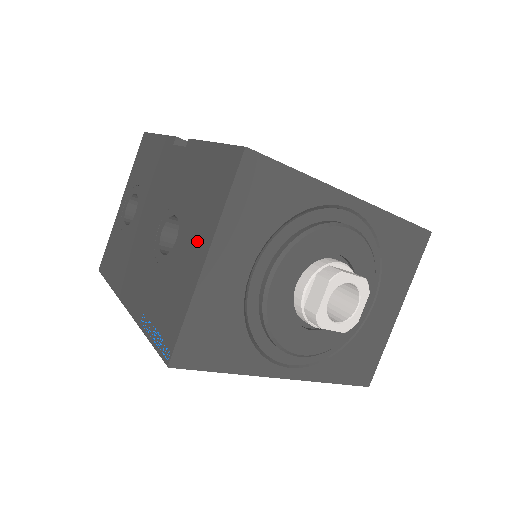
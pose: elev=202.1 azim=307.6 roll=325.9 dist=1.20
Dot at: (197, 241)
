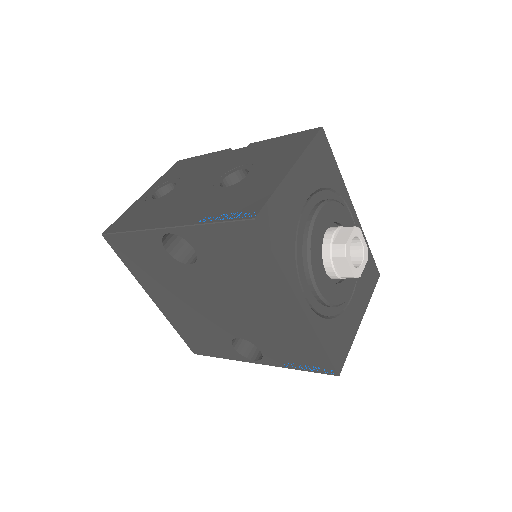
Dot at: (278, 165)
